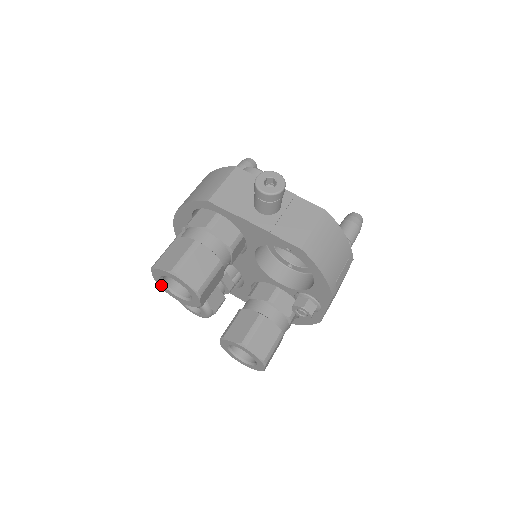
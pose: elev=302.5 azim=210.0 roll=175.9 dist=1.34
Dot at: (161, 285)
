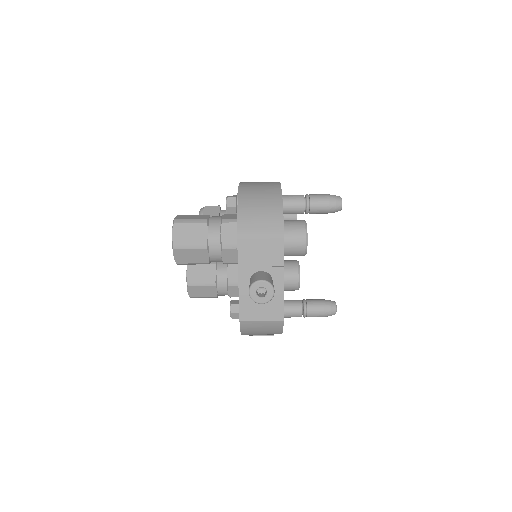
Dot at: occluded
